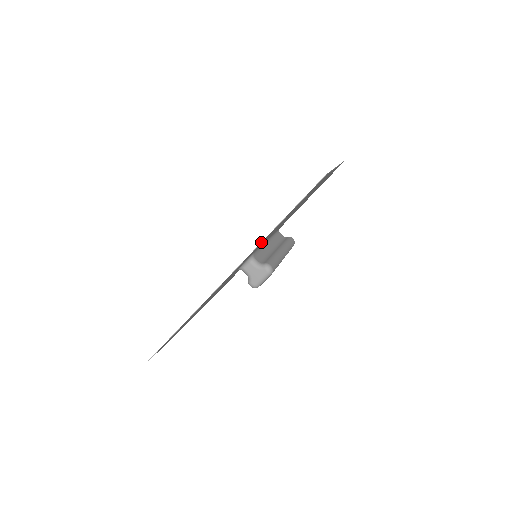
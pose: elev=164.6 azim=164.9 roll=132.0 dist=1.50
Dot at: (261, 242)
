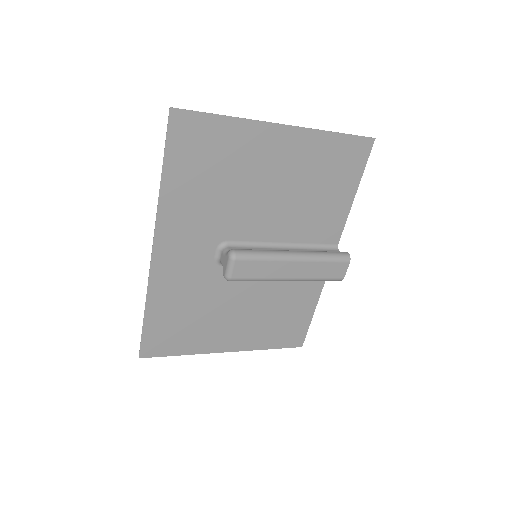
Dot at: (158, 199)
